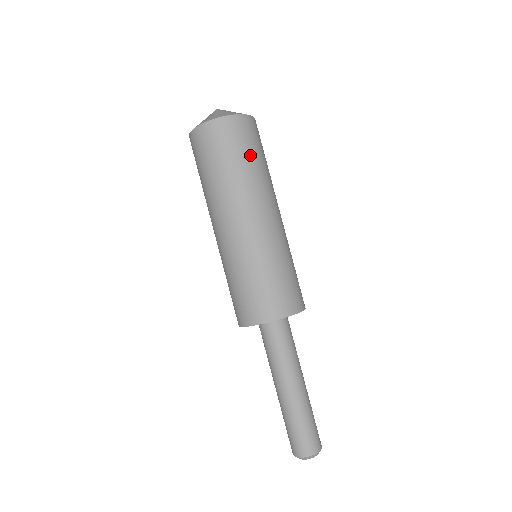
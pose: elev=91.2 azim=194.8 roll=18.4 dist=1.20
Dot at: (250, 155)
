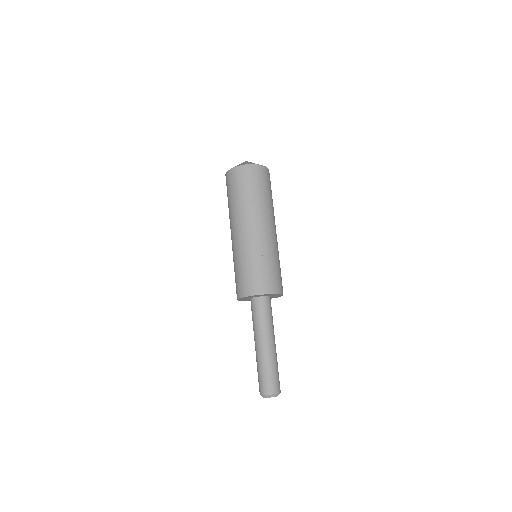
Dot at: (266, 191)
